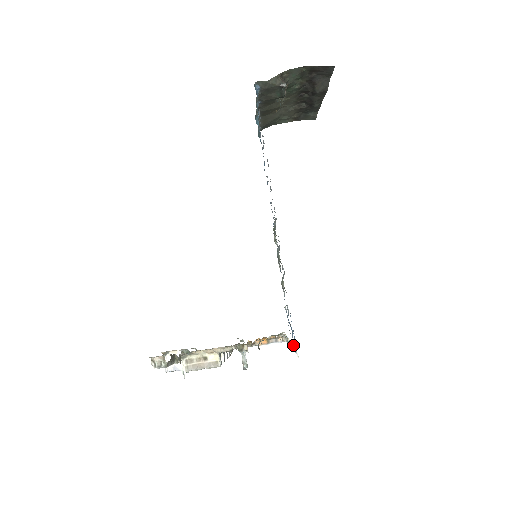
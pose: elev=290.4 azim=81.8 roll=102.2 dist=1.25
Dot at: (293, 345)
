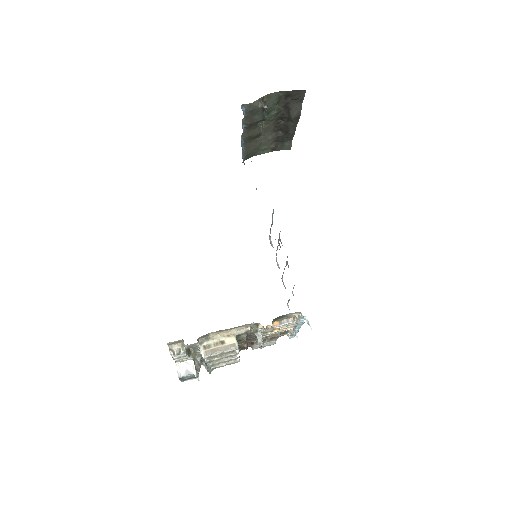
Dot at: (305, 318)
